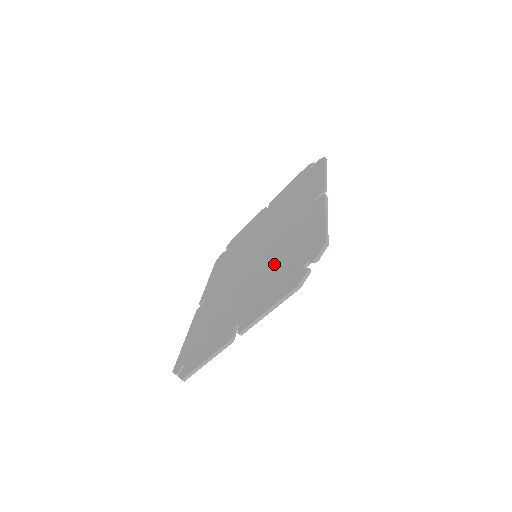
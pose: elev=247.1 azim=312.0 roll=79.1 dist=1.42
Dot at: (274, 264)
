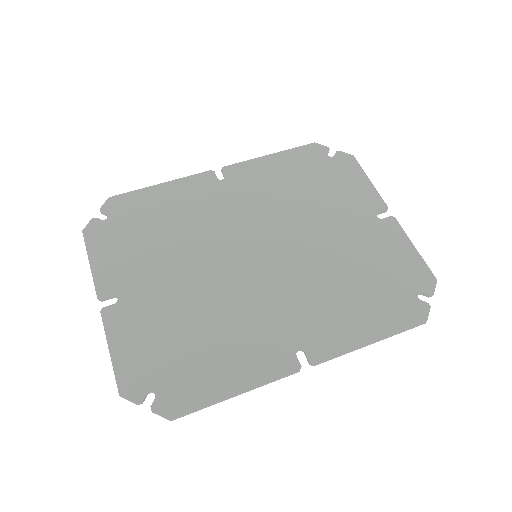
Dot at: (198, 320)
